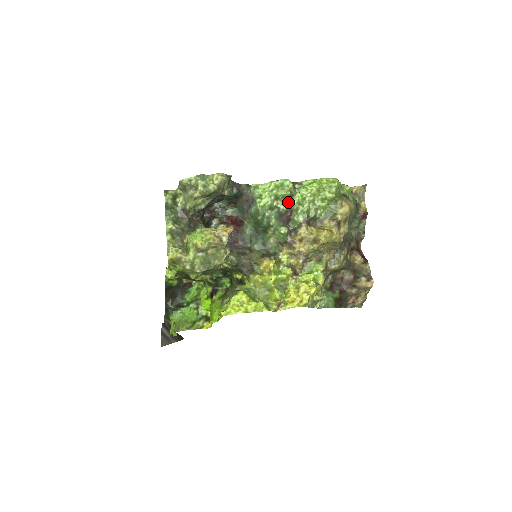
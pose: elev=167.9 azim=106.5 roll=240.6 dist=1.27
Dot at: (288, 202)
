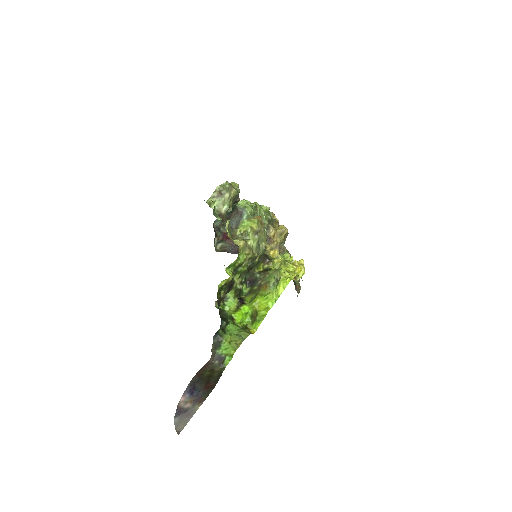
Dot at: occluded
